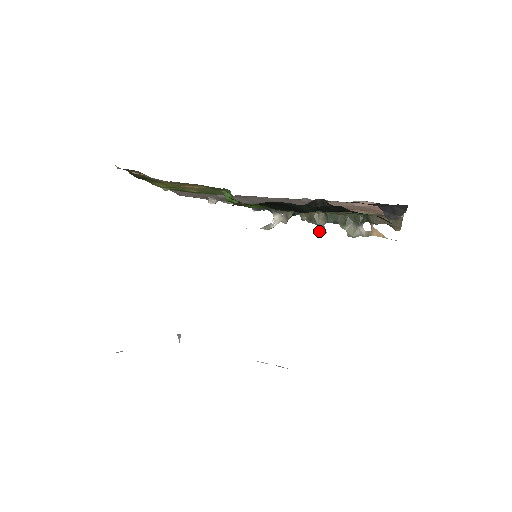
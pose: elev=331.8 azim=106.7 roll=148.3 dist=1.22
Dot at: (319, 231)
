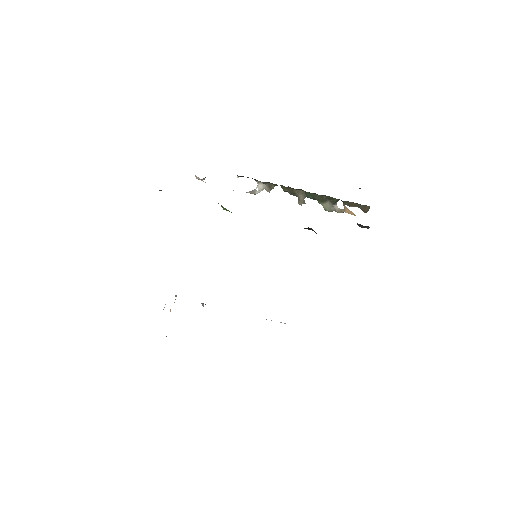
Dot at: (299, 202)
